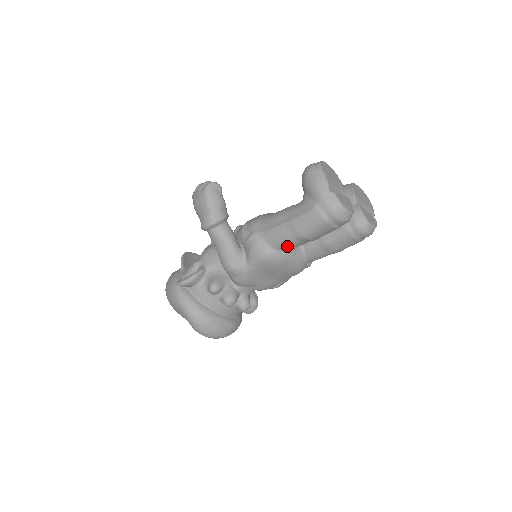
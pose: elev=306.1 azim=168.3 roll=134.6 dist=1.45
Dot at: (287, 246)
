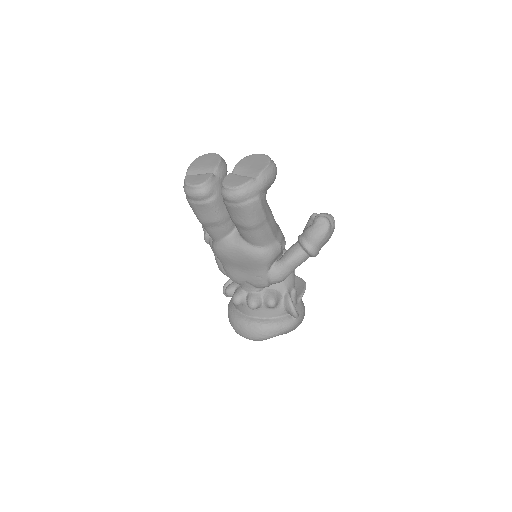
Dot at: (213, 236)
